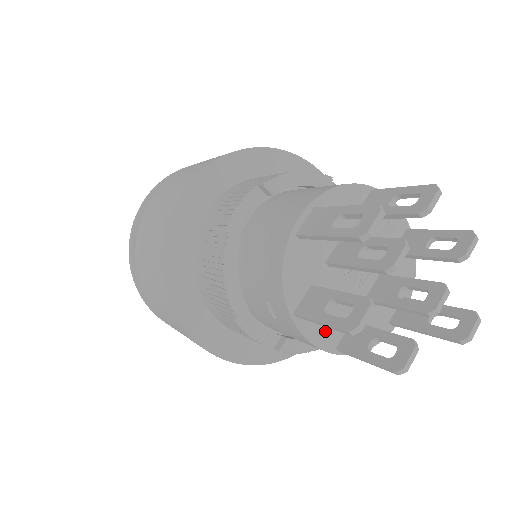
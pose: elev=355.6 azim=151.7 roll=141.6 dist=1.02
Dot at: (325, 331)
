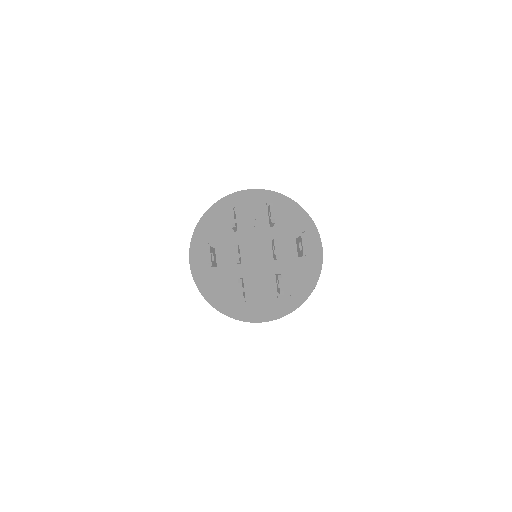
Dot at: (265, 290)
